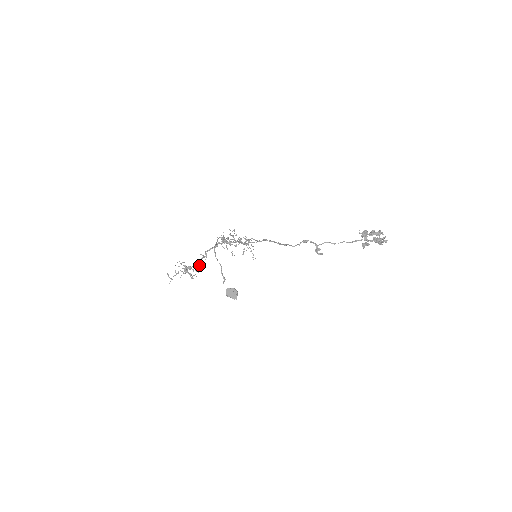
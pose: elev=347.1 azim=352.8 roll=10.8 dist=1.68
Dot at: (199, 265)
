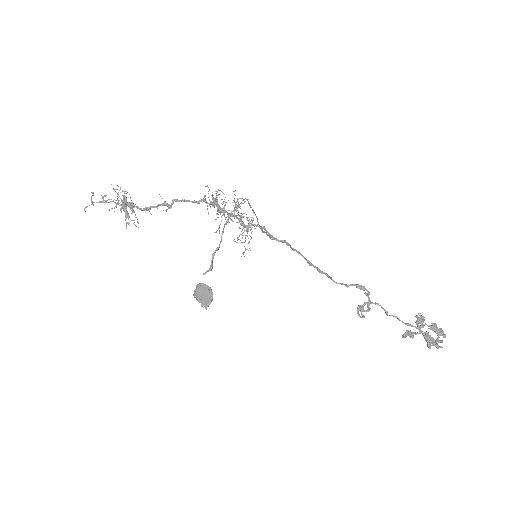
Dot at: (149, 211)
